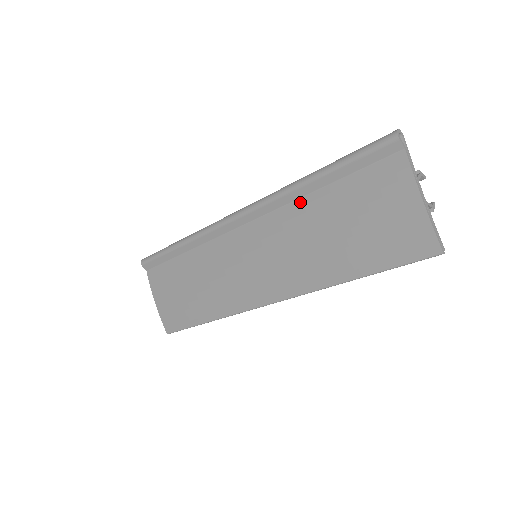
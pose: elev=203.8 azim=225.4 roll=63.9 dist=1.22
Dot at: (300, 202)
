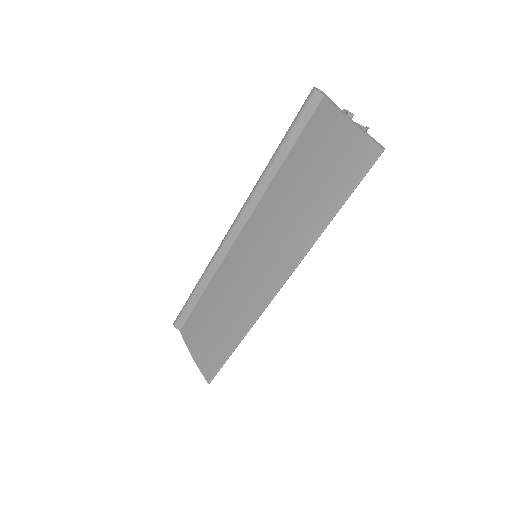
Dot at: (271, 186)
